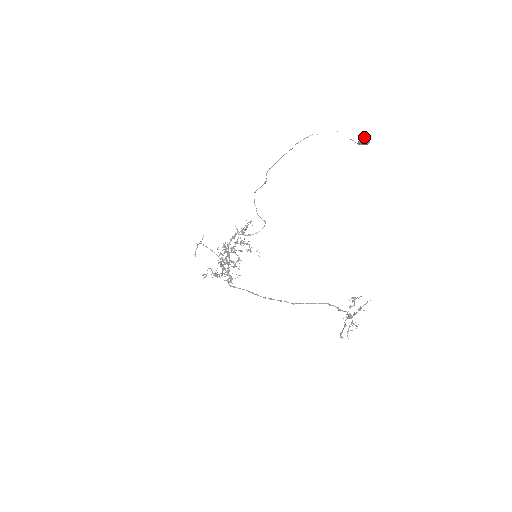
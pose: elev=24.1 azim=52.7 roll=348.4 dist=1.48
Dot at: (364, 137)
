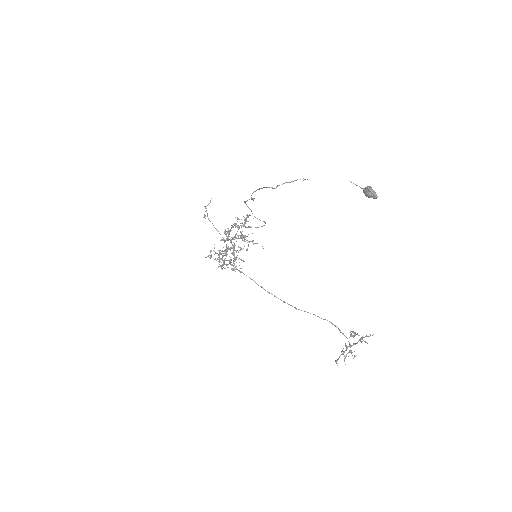
Dot at: (369, 191)
